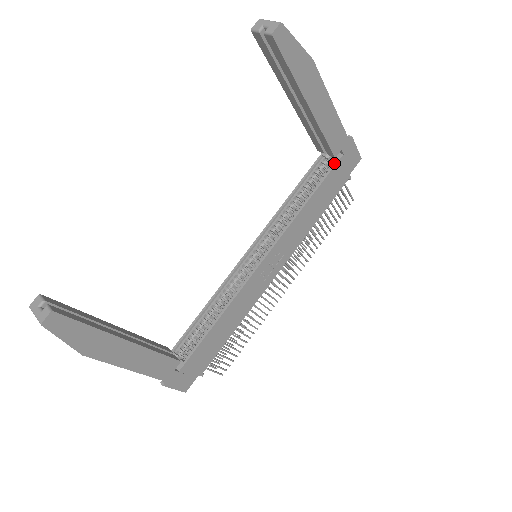
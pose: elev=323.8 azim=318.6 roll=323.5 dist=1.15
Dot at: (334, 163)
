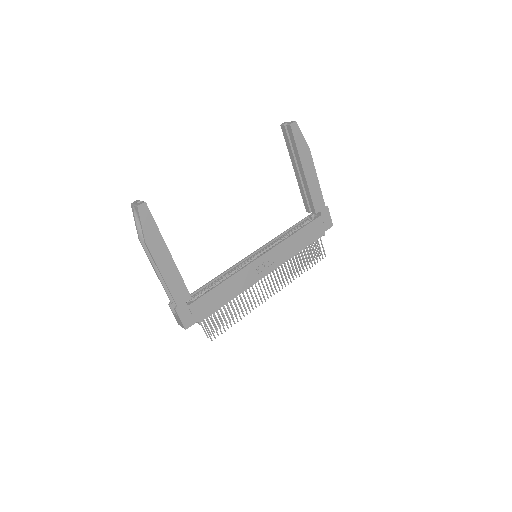
Dot at: (315, 218)
